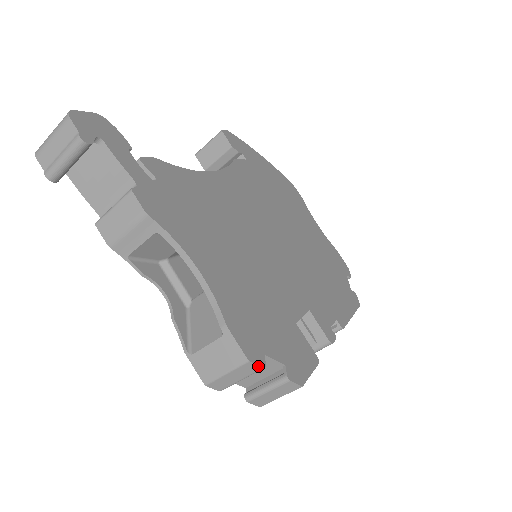
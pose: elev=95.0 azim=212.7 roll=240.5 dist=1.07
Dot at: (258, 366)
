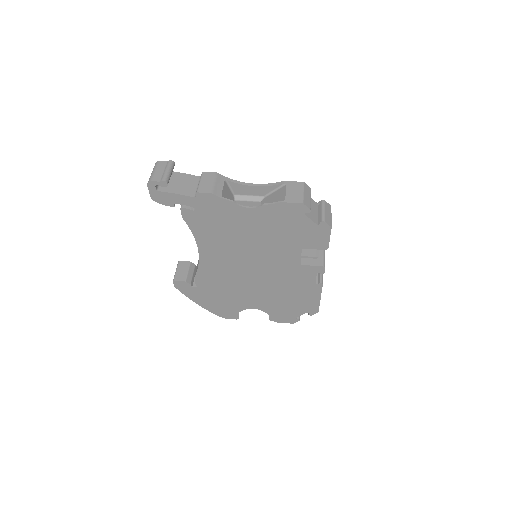
Dot at: (309, 187)
